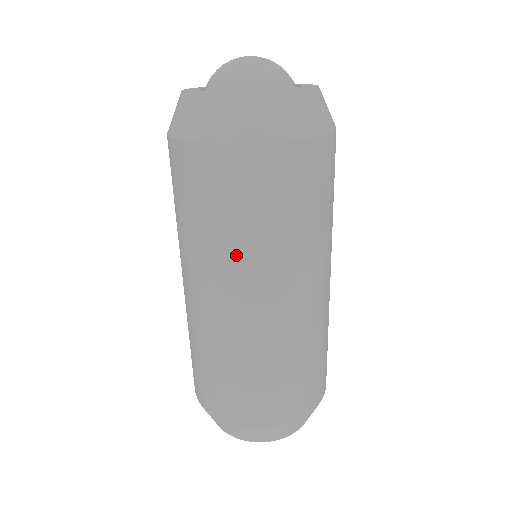
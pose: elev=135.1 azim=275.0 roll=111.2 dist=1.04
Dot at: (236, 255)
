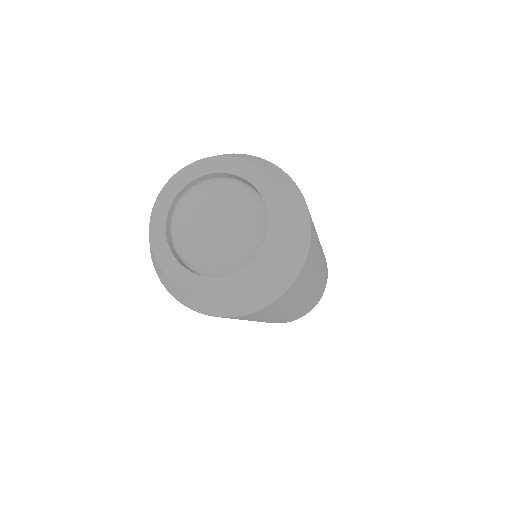
Dot at: (291, 305)
